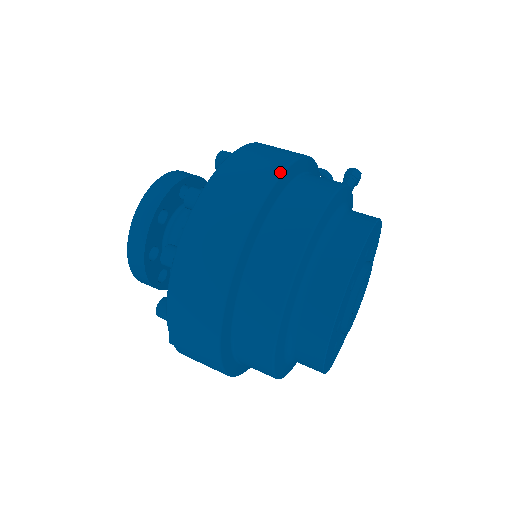
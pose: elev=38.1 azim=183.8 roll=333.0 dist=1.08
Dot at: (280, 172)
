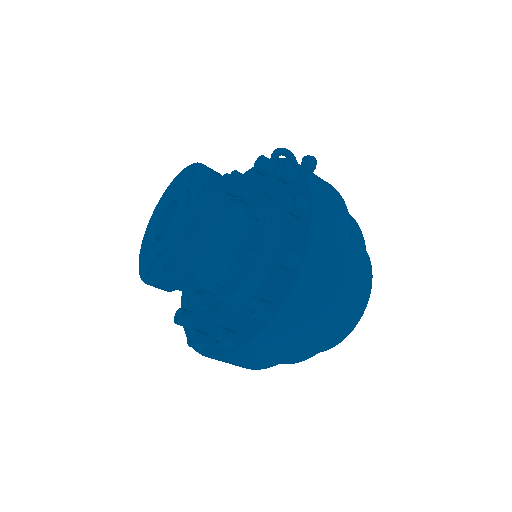
Dot at: (351, 236)
